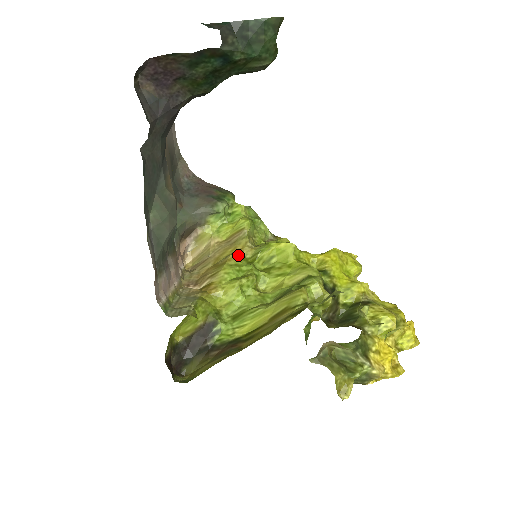
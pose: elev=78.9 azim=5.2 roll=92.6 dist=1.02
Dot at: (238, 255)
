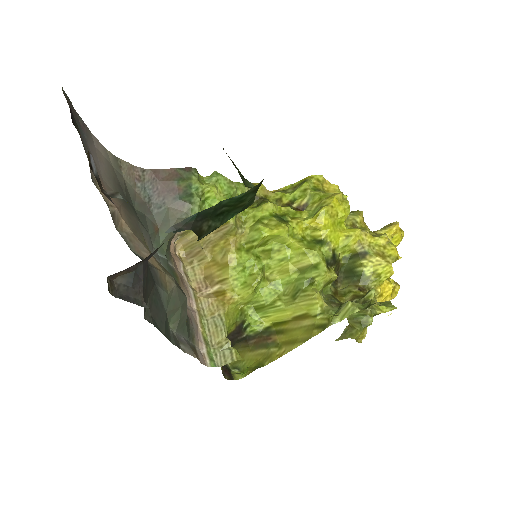
Dot at: (235, 251)
